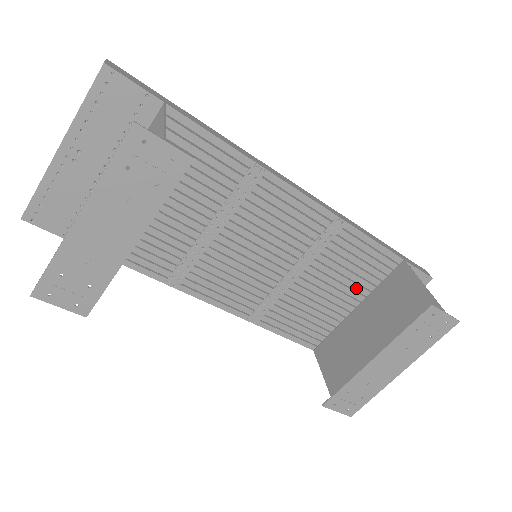
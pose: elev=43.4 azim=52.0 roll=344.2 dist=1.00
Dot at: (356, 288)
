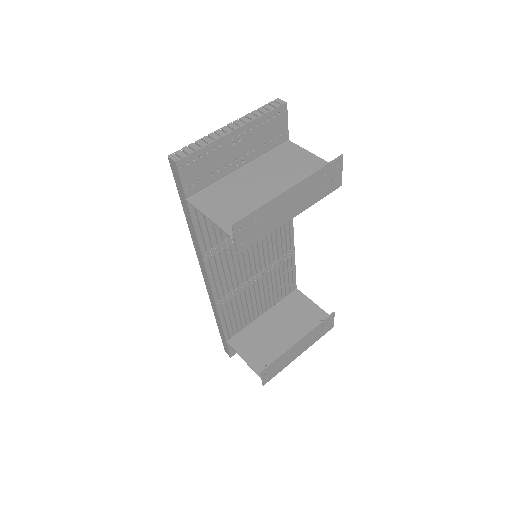
Dot at: (271, 299)
